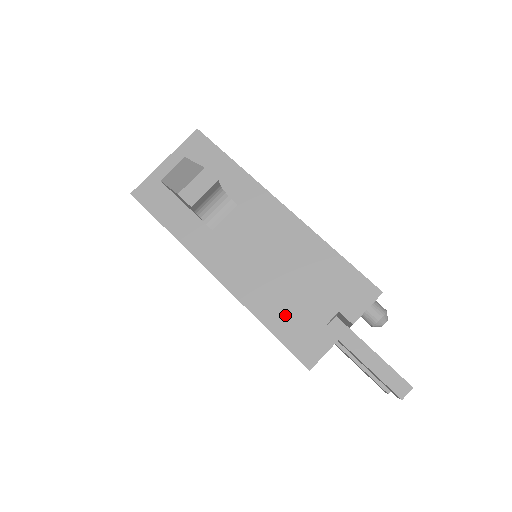
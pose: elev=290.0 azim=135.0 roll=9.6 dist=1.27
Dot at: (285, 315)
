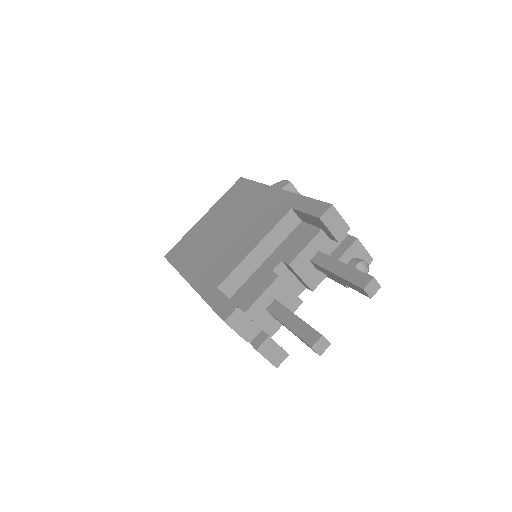
Dot at: occluded
